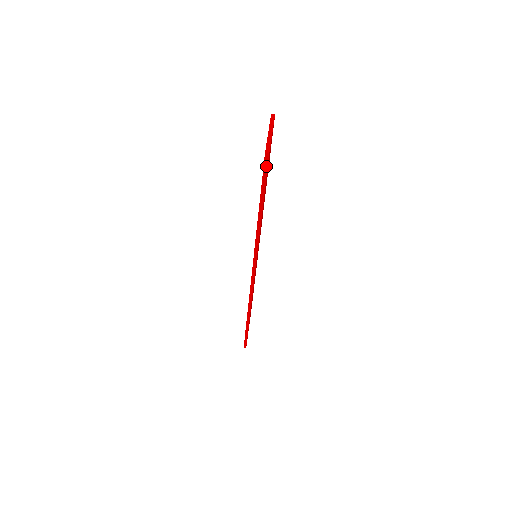
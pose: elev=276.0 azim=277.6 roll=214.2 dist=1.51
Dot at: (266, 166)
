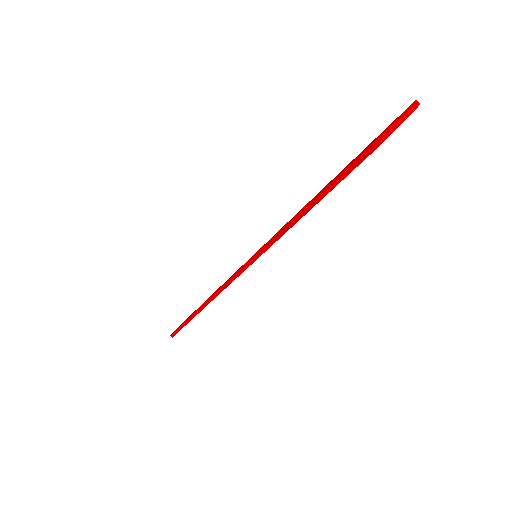
Dot at: (361, 159)
